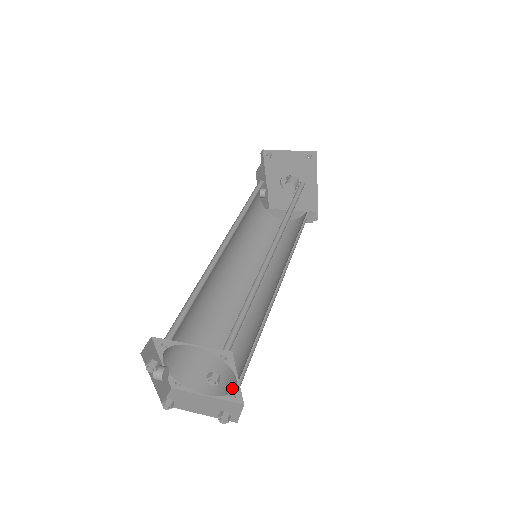
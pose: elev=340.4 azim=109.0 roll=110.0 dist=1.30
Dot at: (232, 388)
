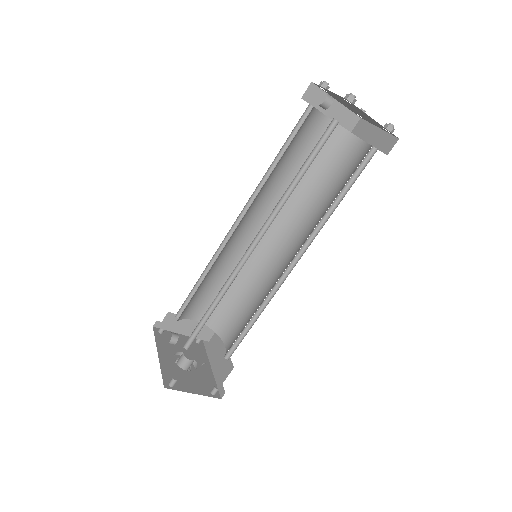
Dot at: occluded
